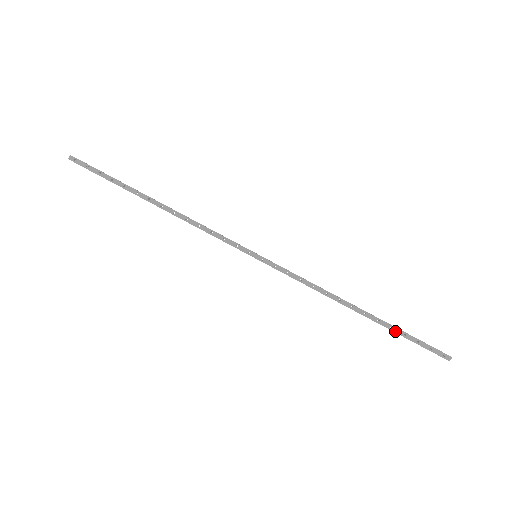
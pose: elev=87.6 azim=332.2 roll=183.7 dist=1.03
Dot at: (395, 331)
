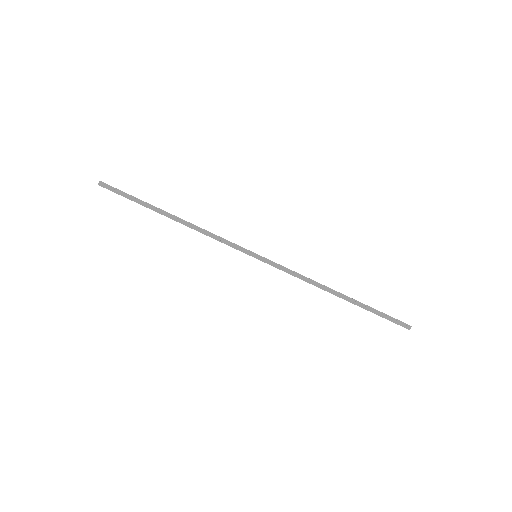
Dot at: (368, 308)
